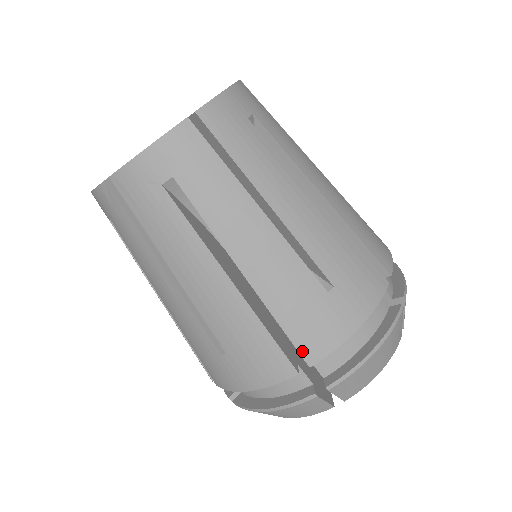
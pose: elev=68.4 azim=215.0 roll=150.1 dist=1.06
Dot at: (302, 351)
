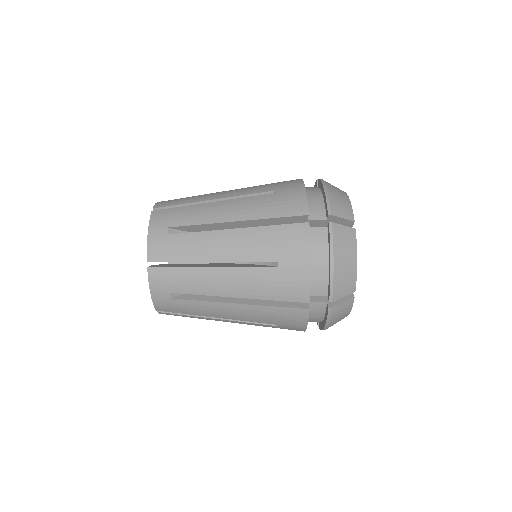
Dot at: (296, 214)
